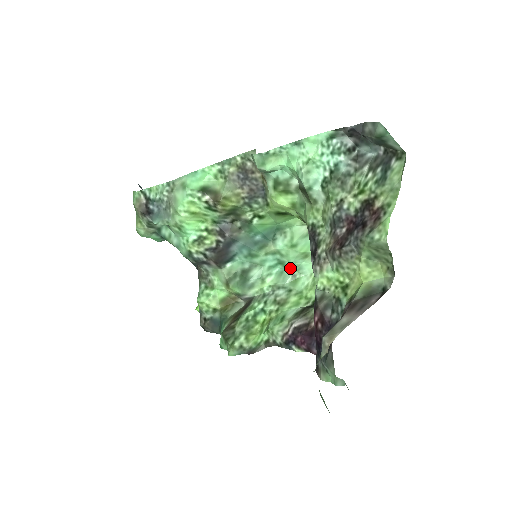
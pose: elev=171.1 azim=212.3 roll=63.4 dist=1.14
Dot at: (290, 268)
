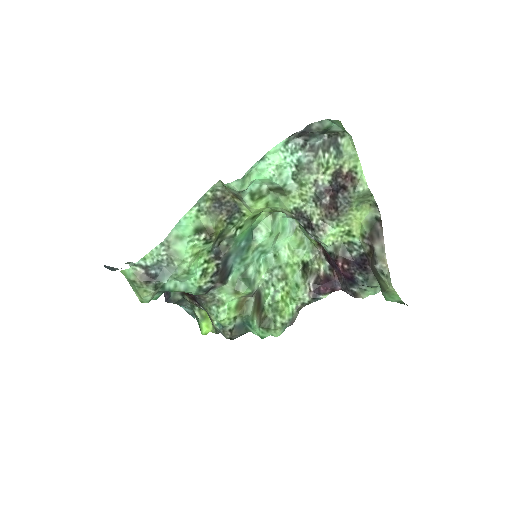
Dot at: (270, 252)
